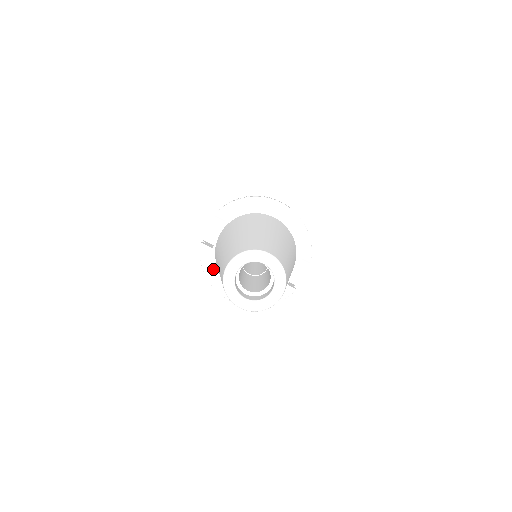
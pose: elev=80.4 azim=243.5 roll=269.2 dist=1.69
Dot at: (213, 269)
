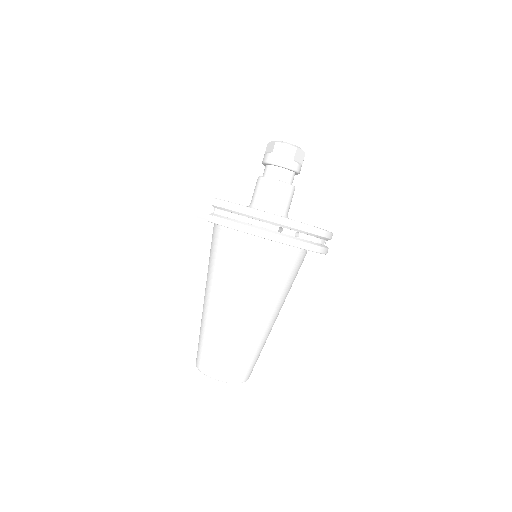
Dot at: occluded
